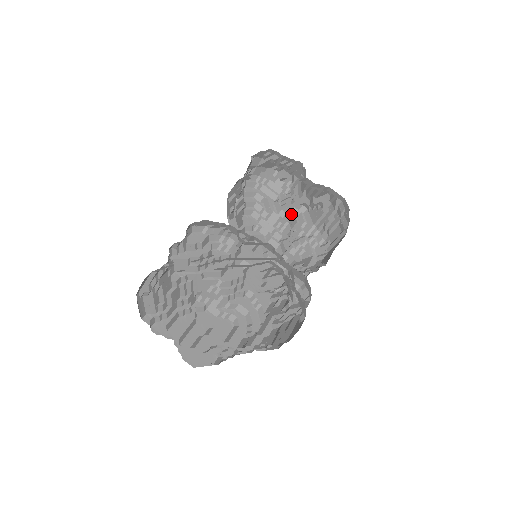
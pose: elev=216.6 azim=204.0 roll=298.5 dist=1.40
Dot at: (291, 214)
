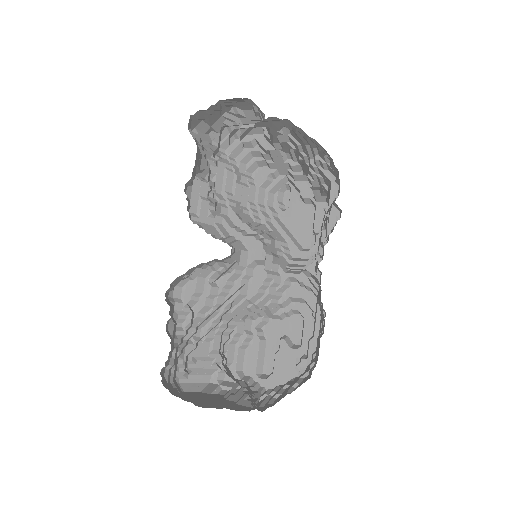
Dot at: (282, 143)
